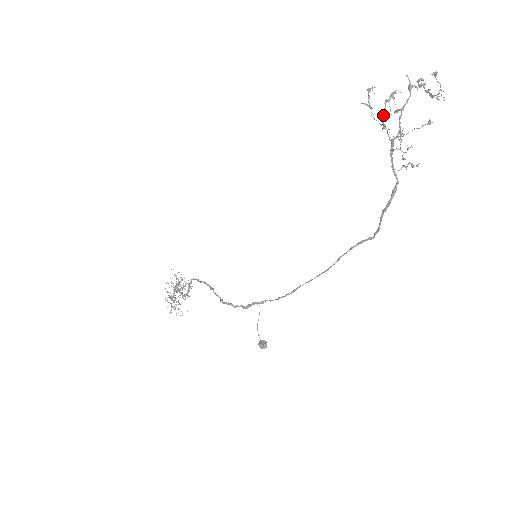
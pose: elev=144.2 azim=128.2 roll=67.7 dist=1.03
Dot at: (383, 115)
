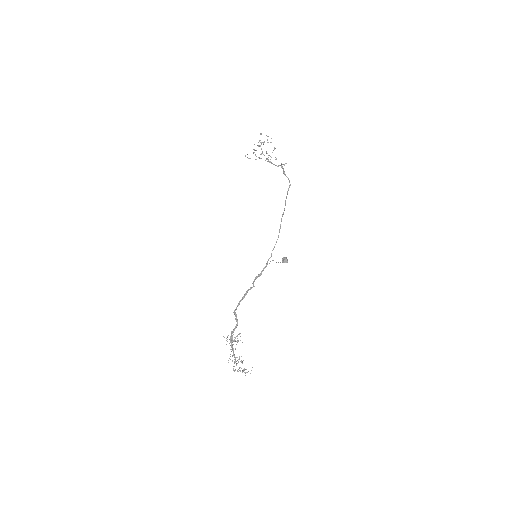
Dot at: (256, 156)
